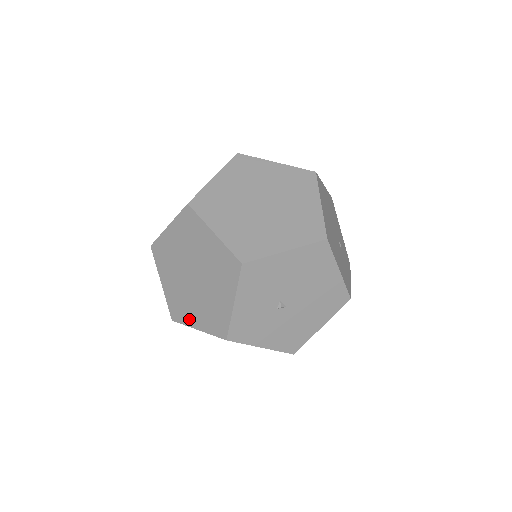
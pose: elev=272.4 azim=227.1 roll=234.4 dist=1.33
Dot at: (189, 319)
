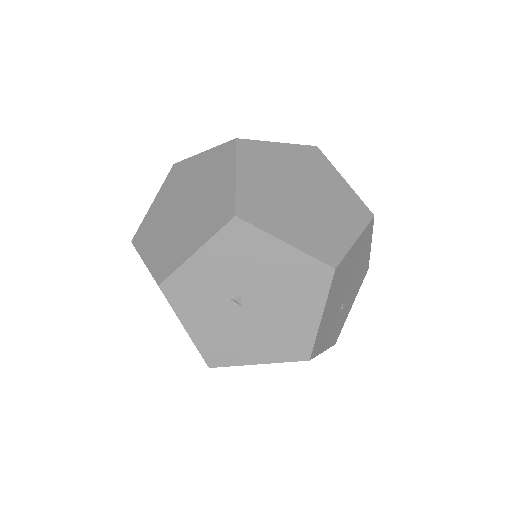
Dot at: (146, 247)
